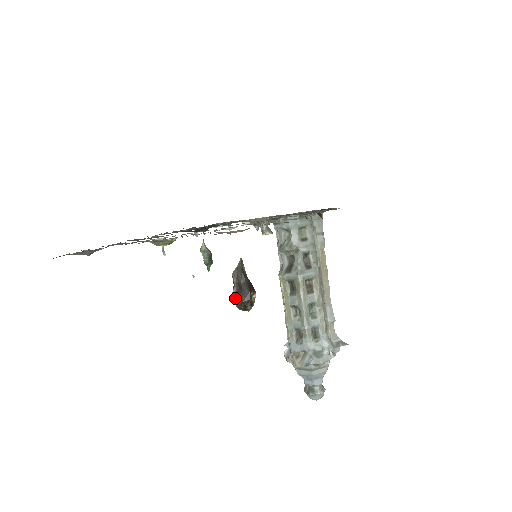
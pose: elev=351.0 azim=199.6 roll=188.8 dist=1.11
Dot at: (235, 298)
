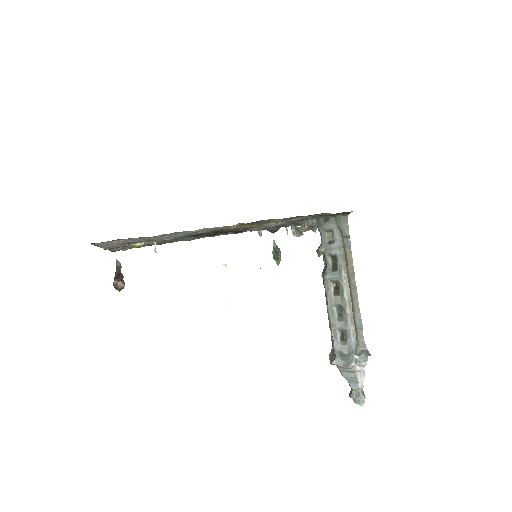
Dot at: occluded
